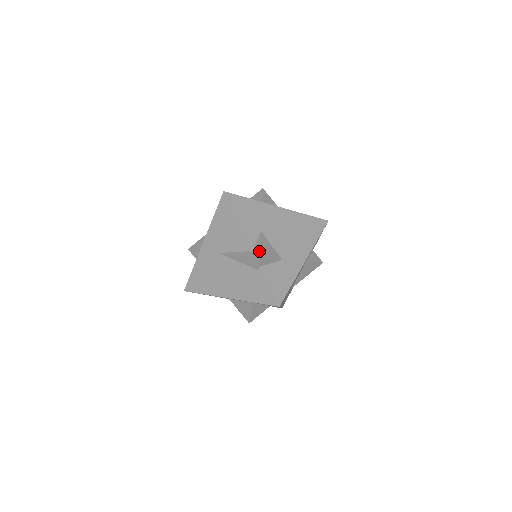
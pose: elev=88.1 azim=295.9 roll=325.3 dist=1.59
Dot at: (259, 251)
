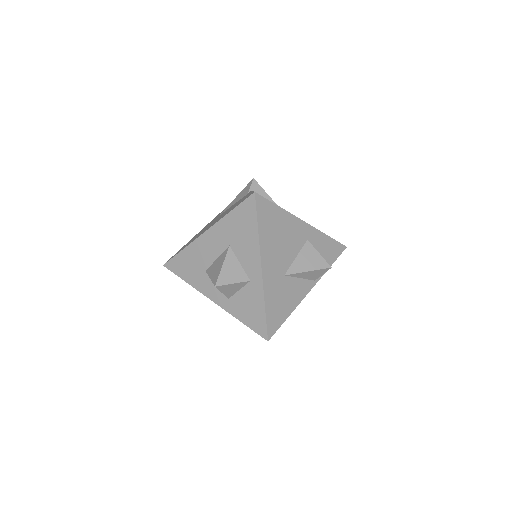
Dot at: occluded
